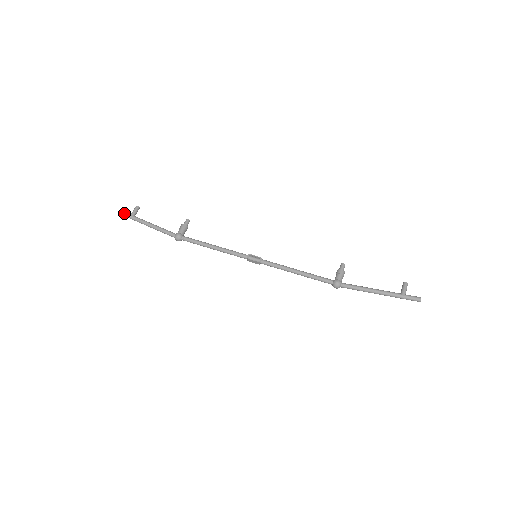
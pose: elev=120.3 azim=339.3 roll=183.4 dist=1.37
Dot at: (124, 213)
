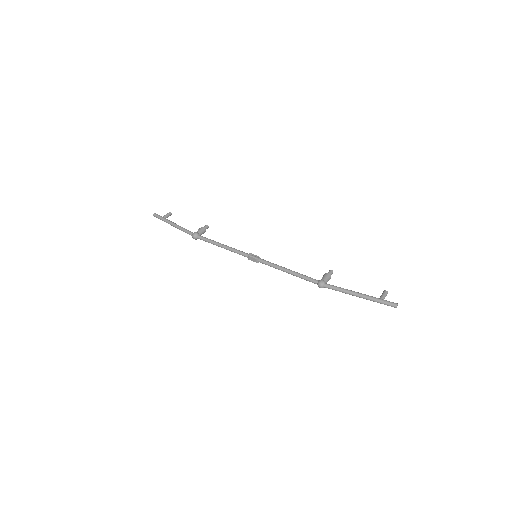
Dot at: (158, 215)
